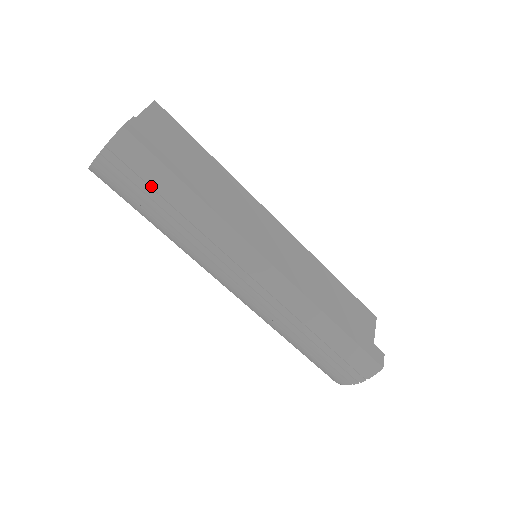
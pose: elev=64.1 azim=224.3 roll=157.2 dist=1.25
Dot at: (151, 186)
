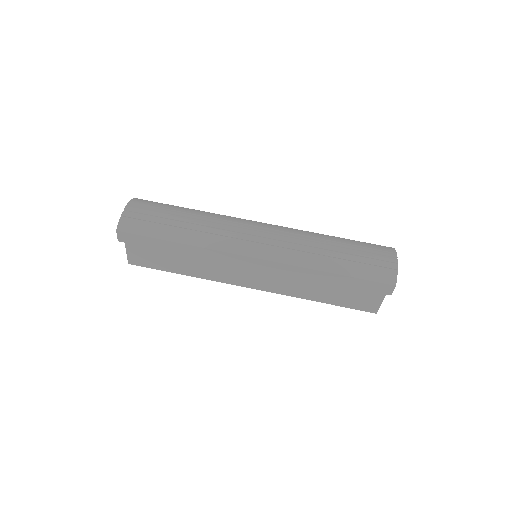
Dot at: (165, 210)
